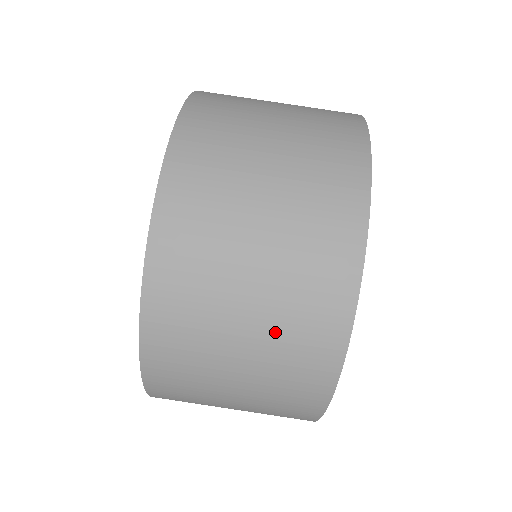
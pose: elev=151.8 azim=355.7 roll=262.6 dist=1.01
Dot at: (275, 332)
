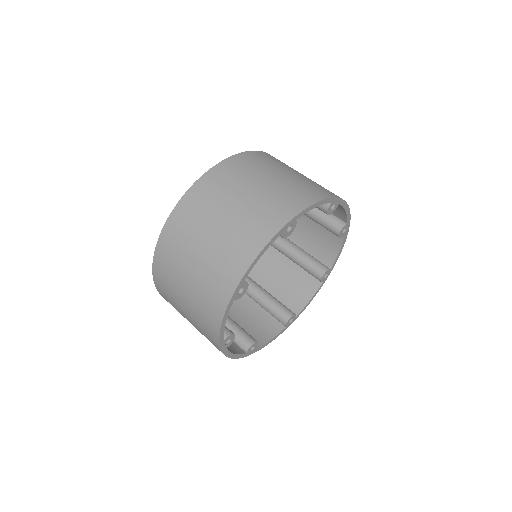
Dot at: (195, 319)
